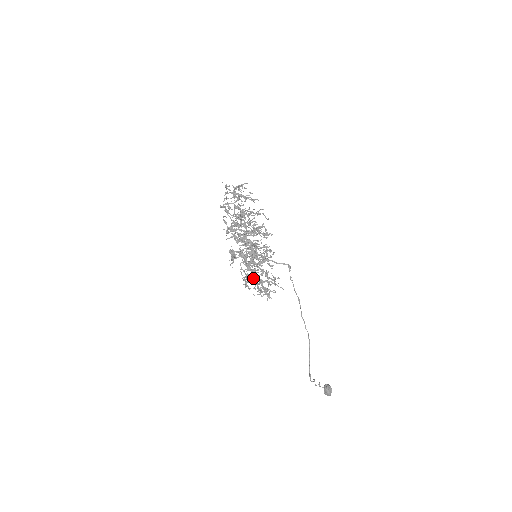
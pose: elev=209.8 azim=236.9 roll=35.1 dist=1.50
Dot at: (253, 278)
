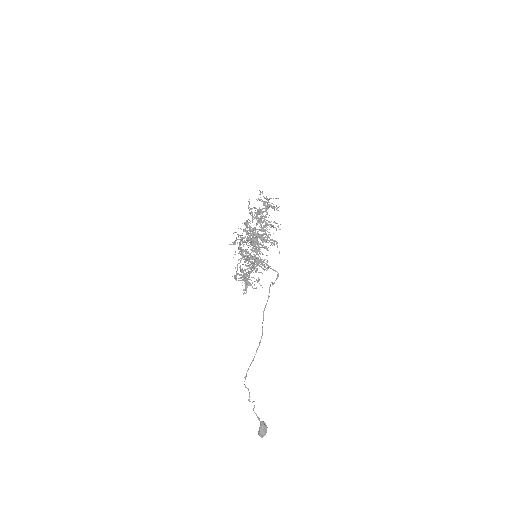
Dot at: occluded
